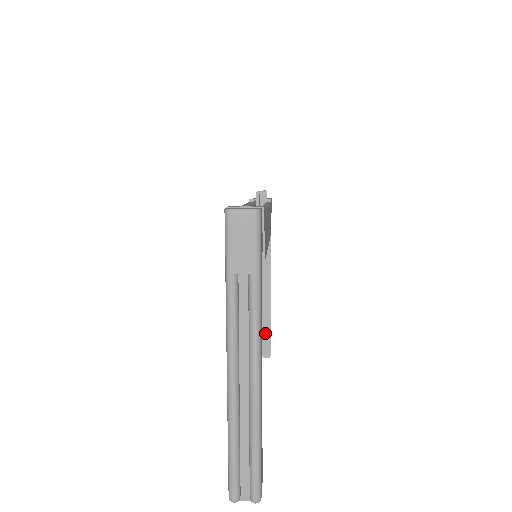
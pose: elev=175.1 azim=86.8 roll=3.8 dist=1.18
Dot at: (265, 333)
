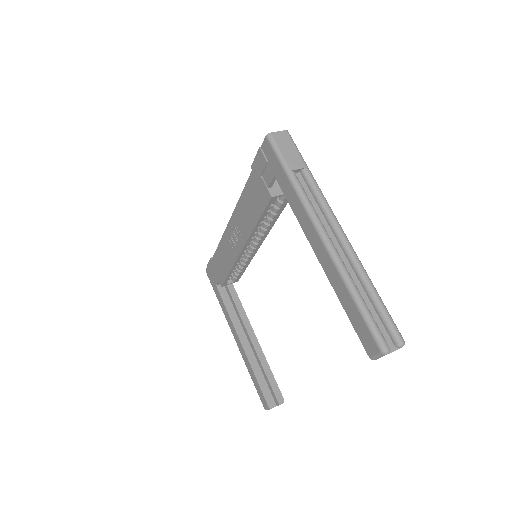
Dot at: (269, 379)
